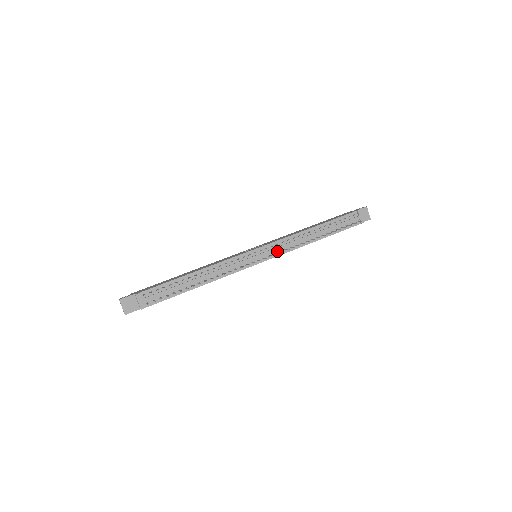
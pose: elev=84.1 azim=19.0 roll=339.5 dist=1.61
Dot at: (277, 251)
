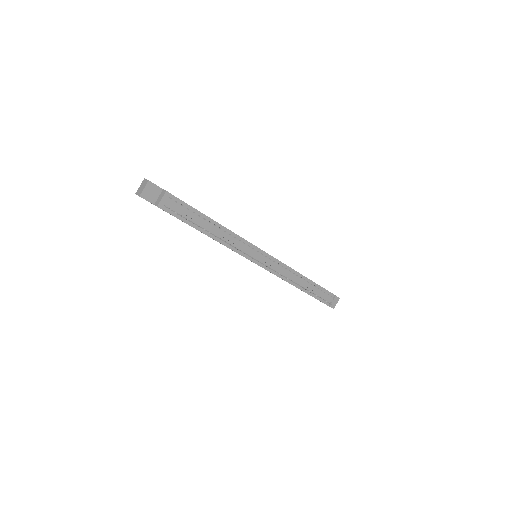
Dot at: (273, 268)
